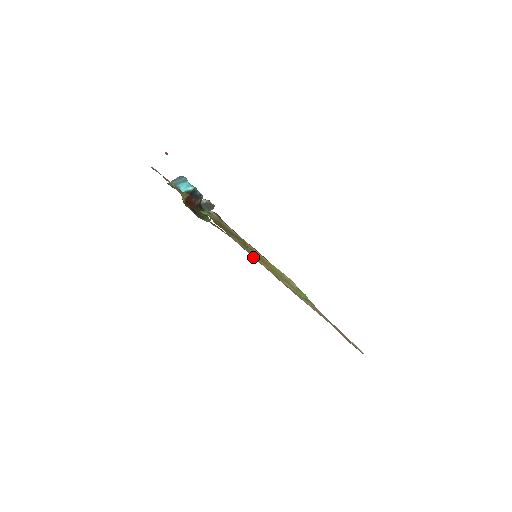
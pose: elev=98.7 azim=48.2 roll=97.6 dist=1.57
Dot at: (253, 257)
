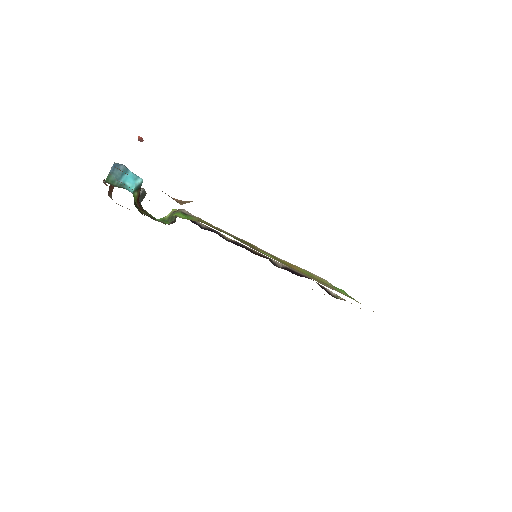
Dot at: occluded
